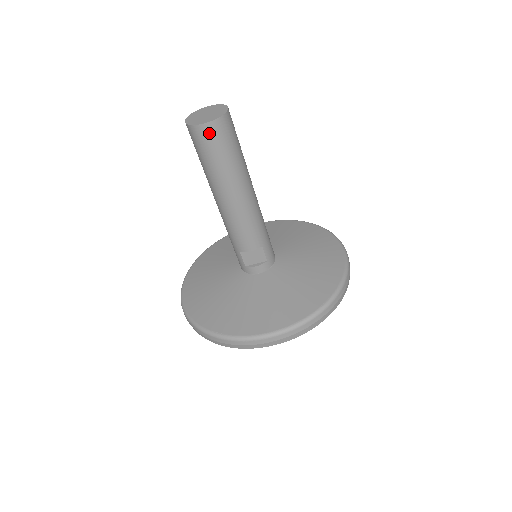
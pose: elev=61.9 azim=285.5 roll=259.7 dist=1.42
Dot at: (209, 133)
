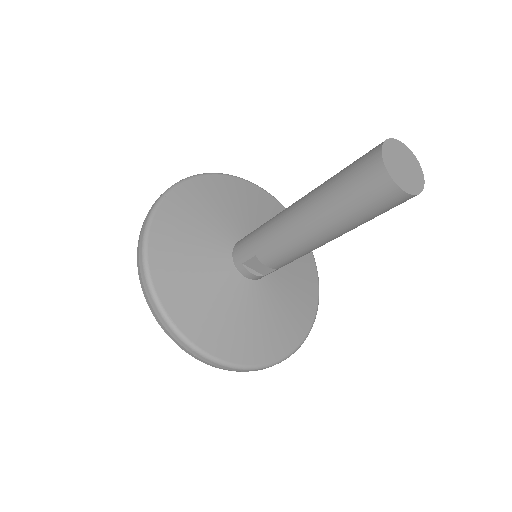
Dot at: (390, 196)
